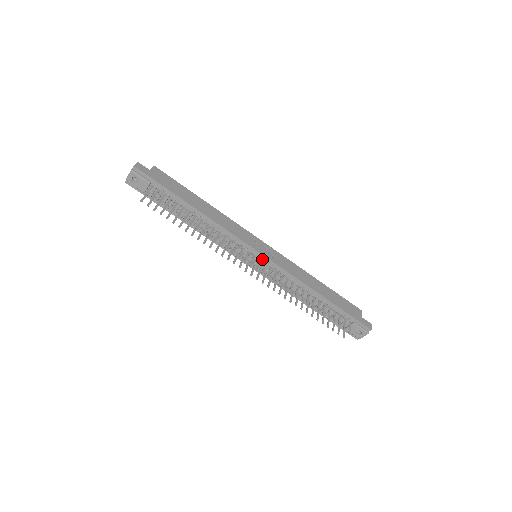
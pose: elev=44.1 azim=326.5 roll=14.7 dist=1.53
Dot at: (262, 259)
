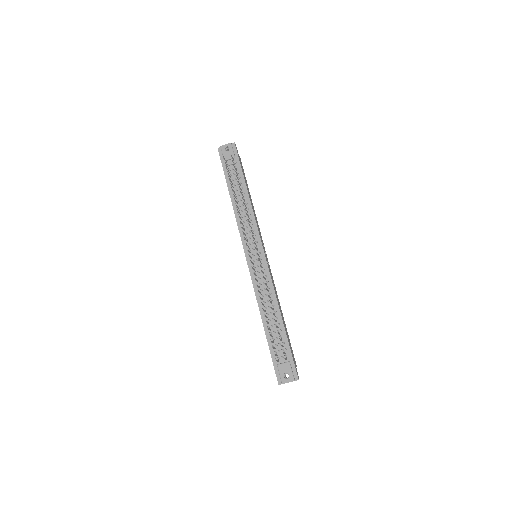
Dot at: (261, 257)
